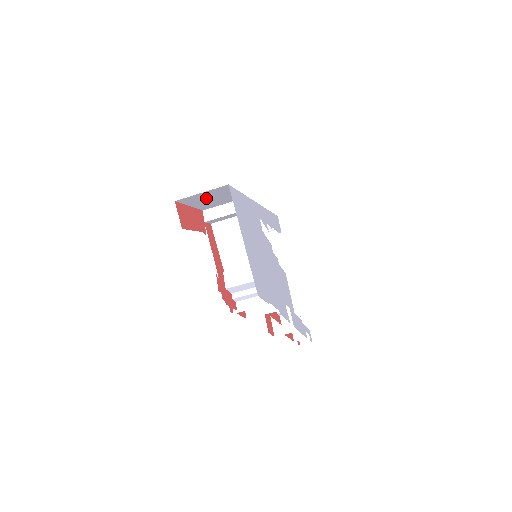
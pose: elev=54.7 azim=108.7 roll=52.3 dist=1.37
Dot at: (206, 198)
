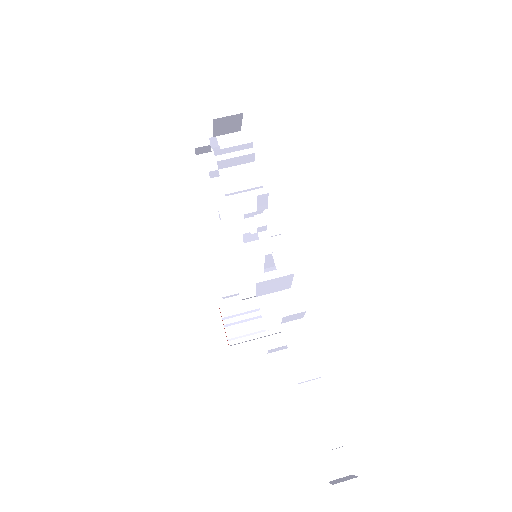
Dot at: occluded
